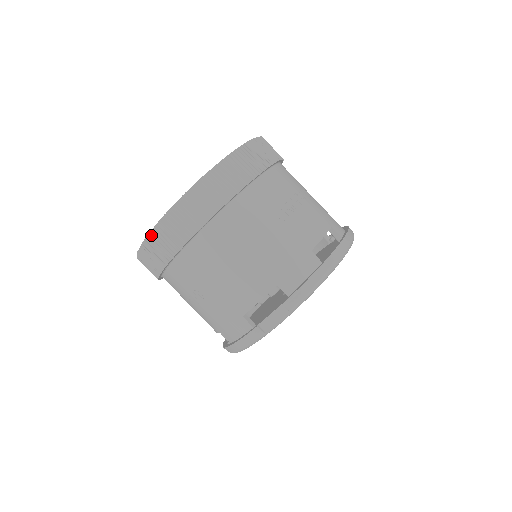
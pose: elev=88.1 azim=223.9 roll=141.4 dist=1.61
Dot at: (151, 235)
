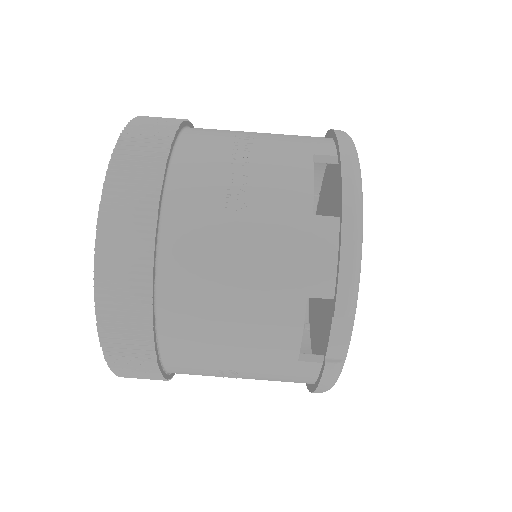
Dot at: (109, 360)
